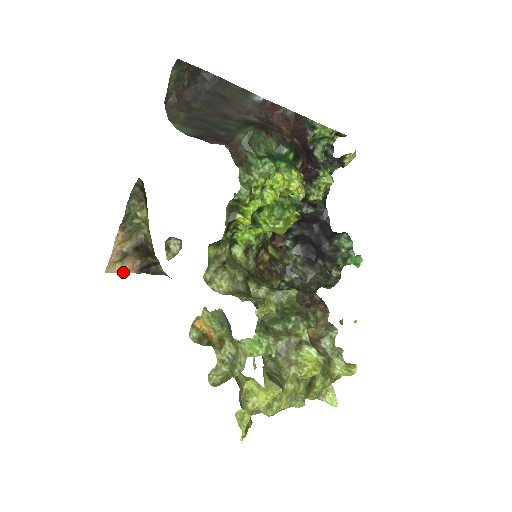
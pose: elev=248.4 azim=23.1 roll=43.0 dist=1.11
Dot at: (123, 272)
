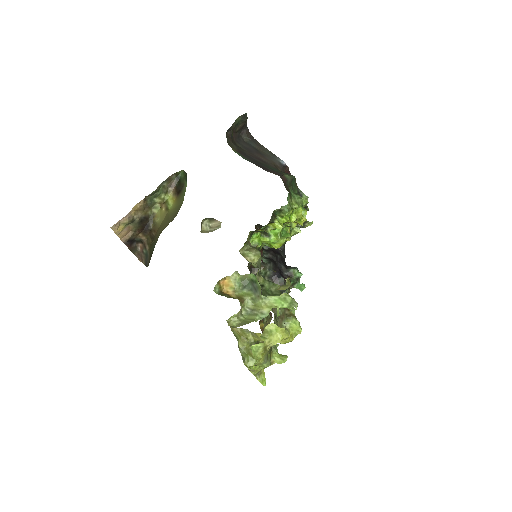
Dot at: (117, 235)
